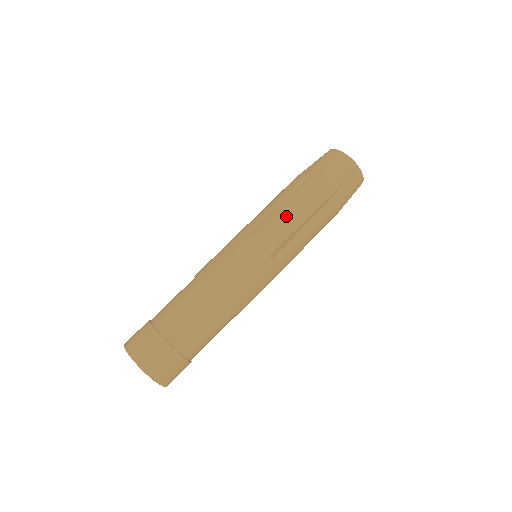
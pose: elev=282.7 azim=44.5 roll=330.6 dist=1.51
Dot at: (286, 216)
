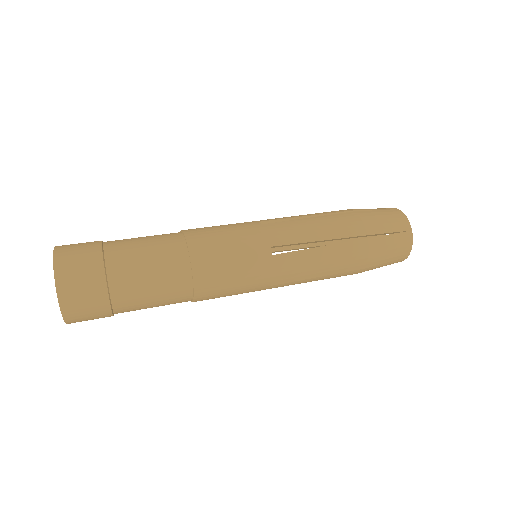
Dot at: occluded
